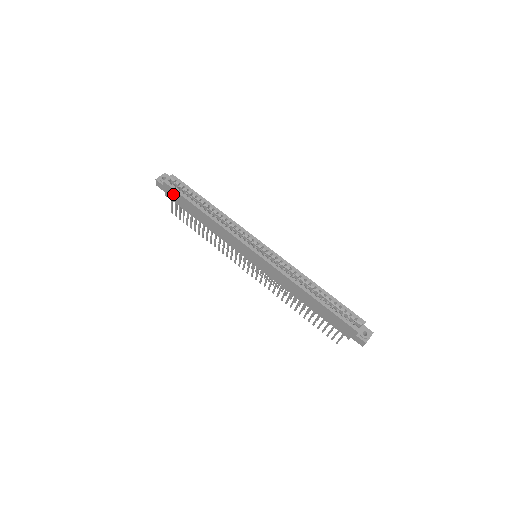
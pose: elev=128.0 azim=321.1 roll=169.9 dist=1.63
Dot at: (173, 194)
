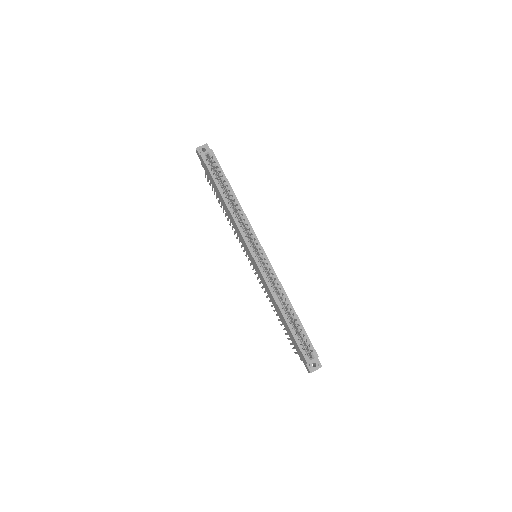
Dot at: (206, 169)
